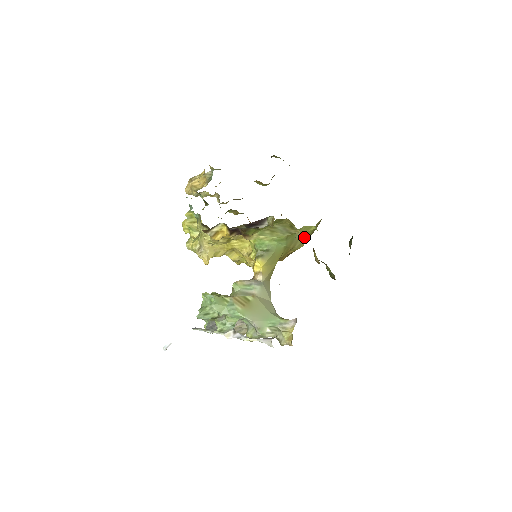
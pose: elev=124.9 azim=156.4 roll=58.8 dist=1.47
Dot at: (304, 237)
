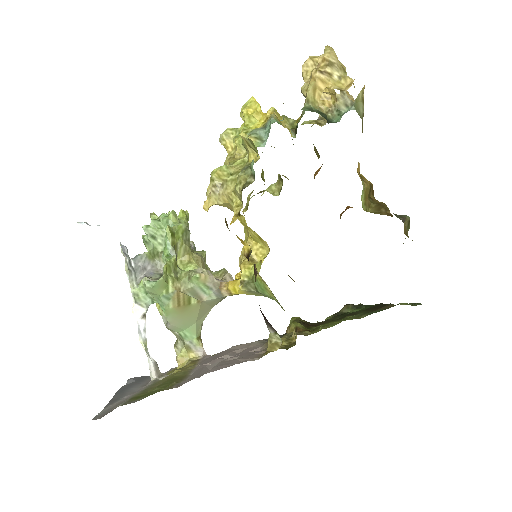
Dot at: occluded
